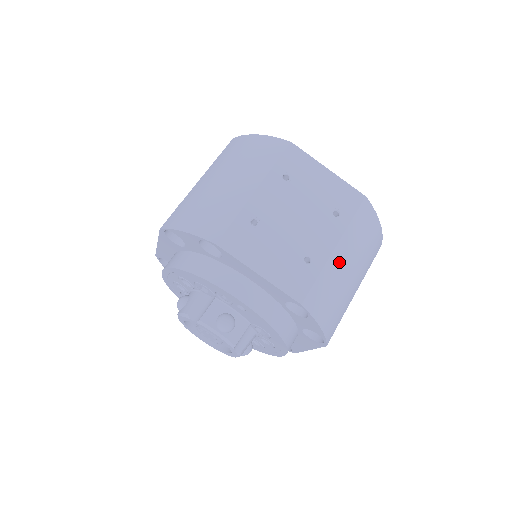
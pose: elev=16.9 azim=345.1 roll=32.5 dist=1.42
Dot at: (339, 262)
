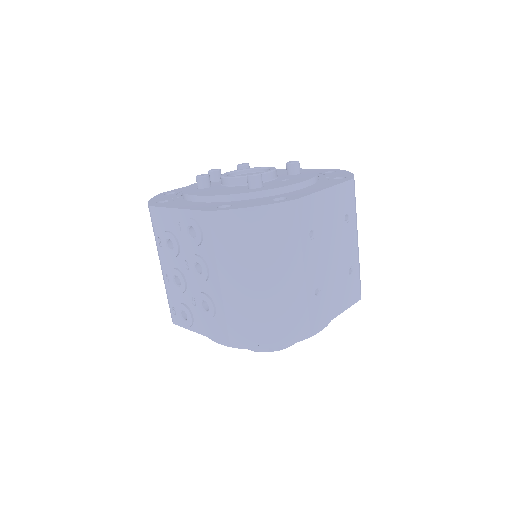
Dot at: occluded
